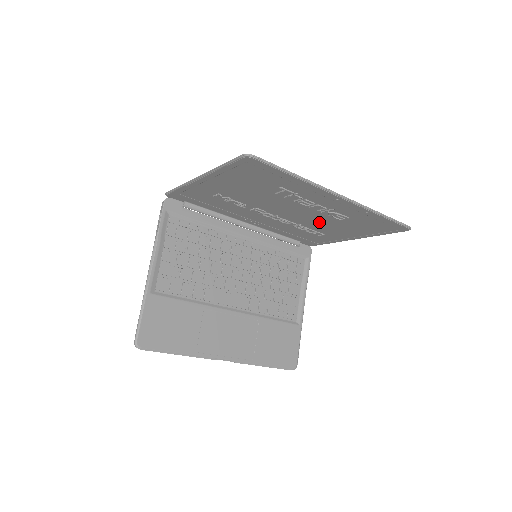
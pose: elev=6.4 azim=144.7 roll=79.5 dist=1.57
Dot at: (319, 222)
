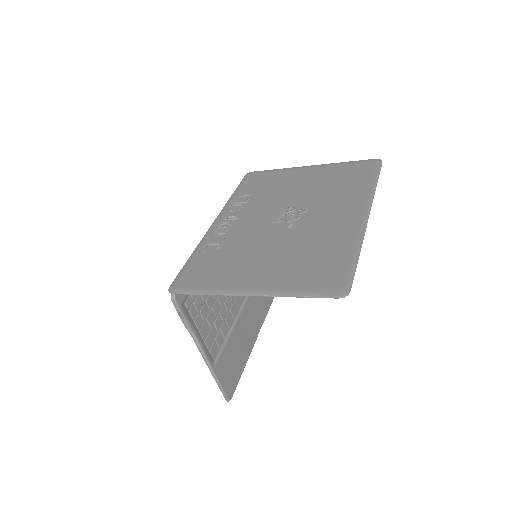
Dot at: (303, 198)
